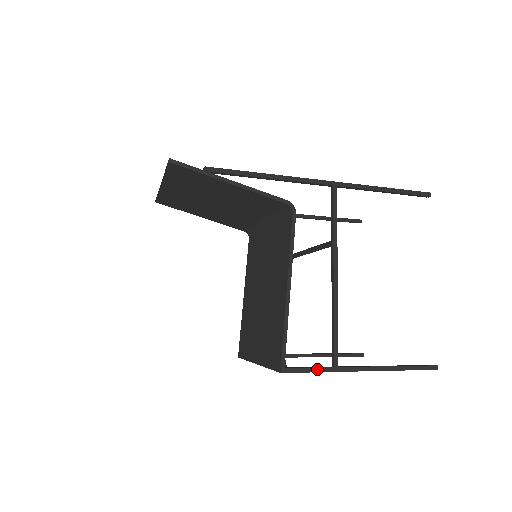
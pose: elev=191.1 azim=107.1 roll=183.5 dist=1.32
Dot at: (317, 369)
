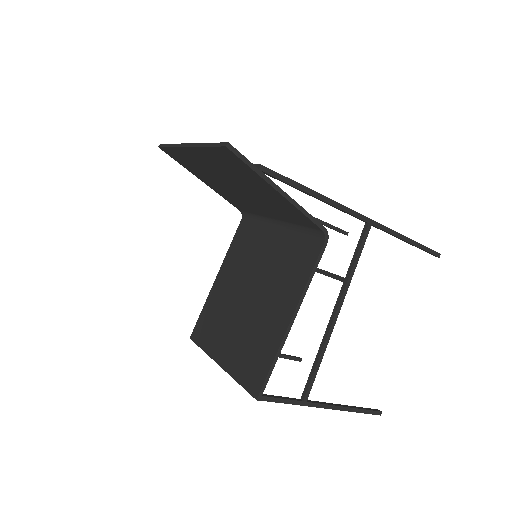
Dot at: (289, 401)
